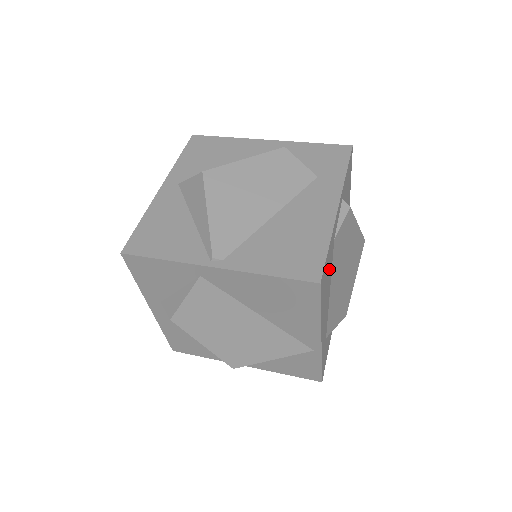
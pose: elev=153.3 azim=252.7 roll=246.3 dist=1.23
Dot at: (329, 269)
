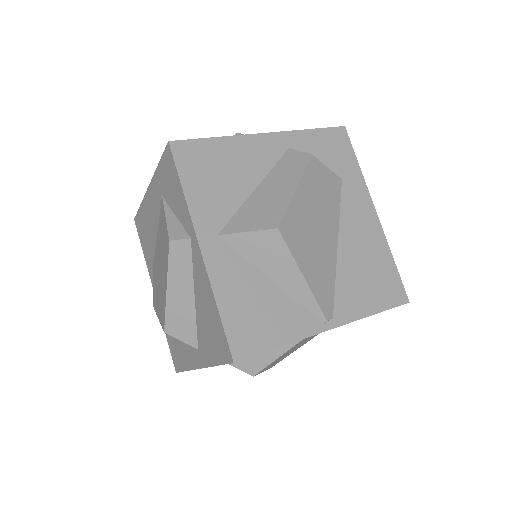
Dot at: occluded
